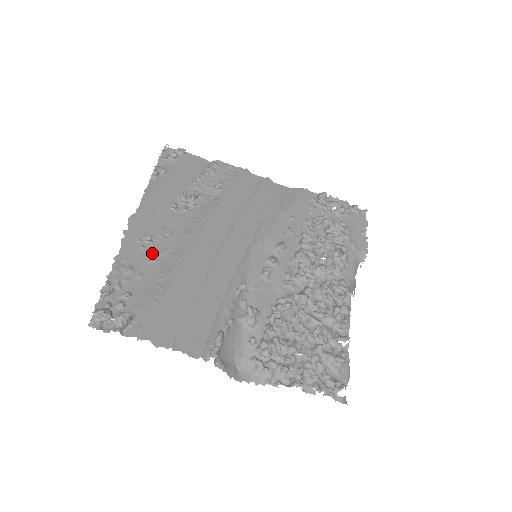
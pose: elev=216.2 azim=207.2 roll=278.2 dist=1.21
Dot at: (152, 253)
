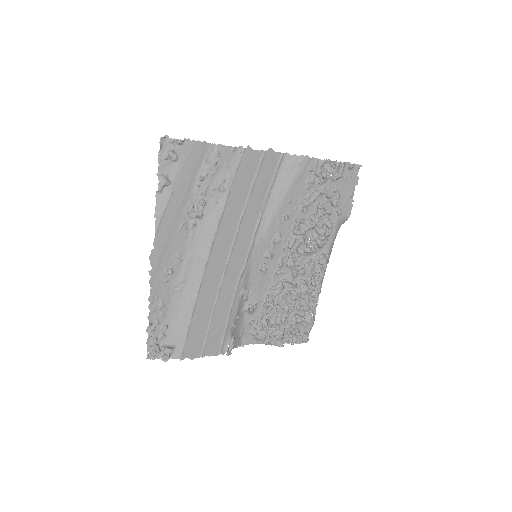
Dot at: (175, 283)
